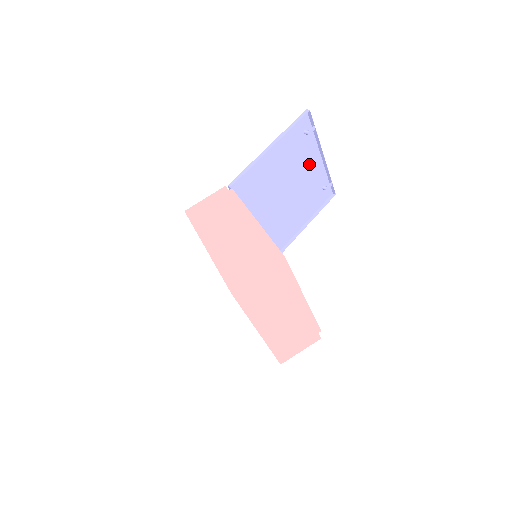
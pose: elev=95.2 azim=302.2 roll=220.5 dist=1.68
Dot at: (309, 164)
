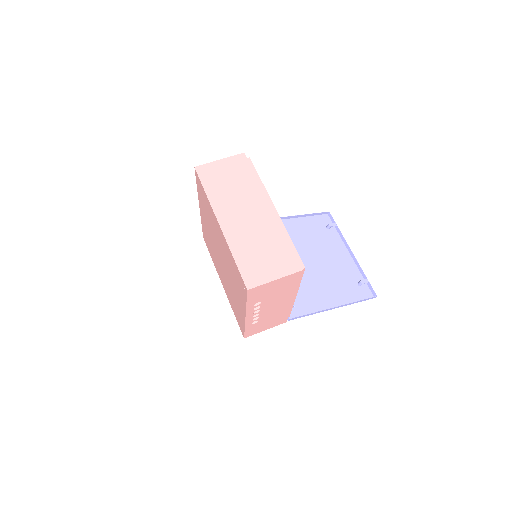
Dot at: (336, 254)
